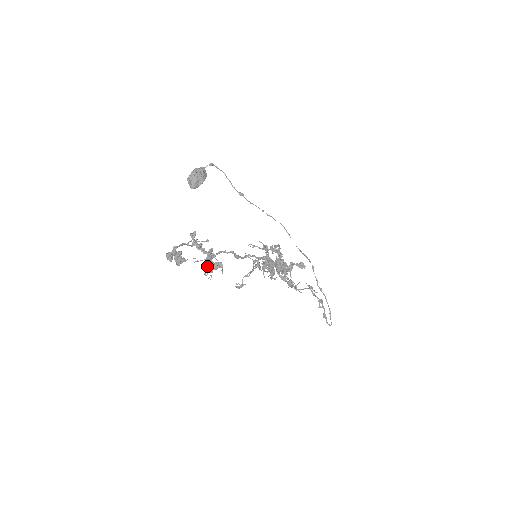
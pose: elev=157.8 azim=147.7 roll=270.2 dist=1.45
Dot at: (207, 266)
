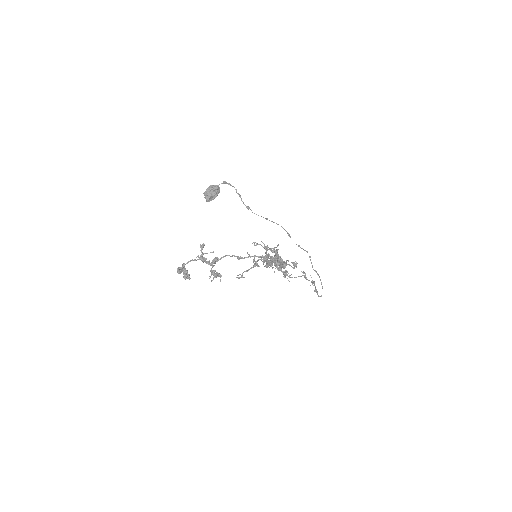
Dot at: (211, 271)
